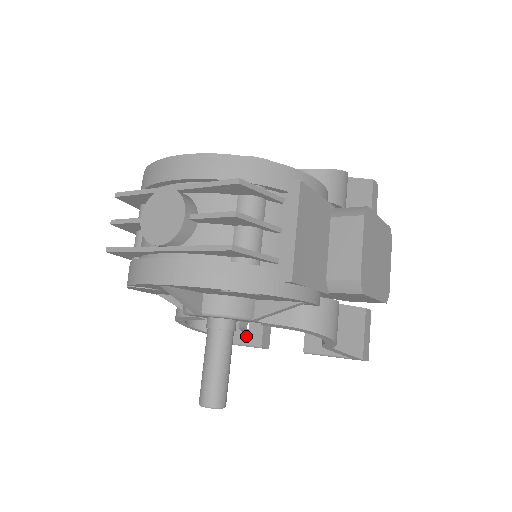
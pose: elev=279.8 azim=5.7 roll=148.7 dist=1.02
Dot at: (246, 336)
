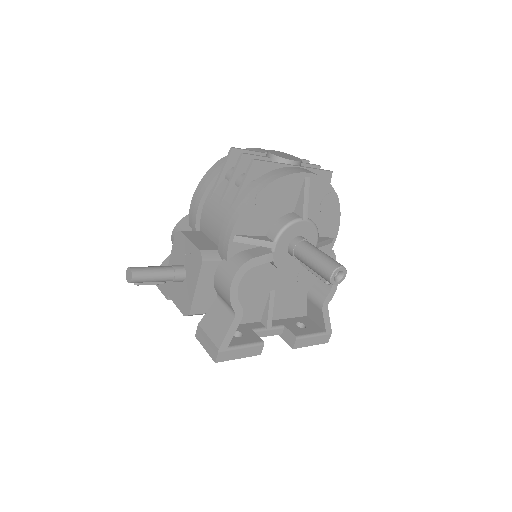
Dot at: (245, 339)
